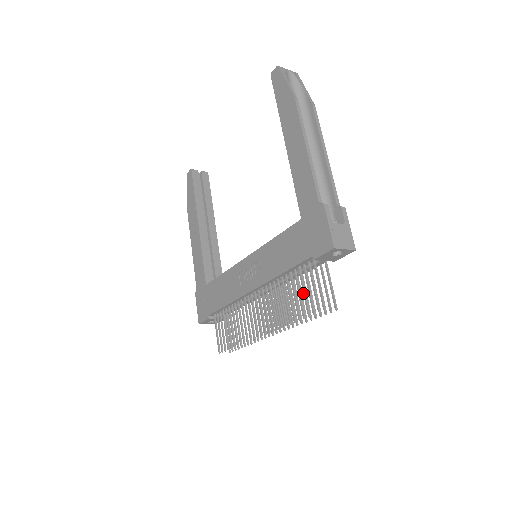
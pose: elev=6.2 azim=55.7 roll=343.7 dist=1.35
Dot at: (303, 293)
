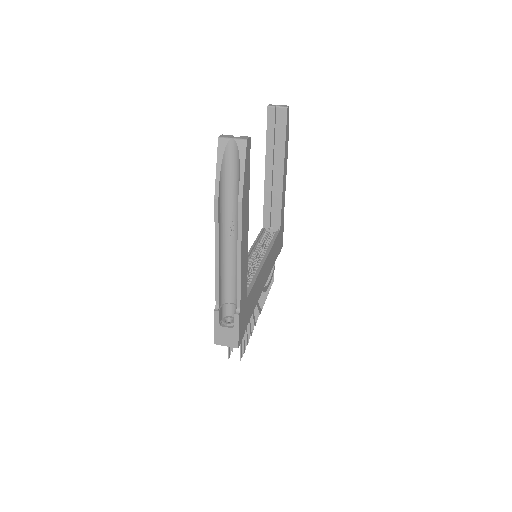
Dot at: occluded
